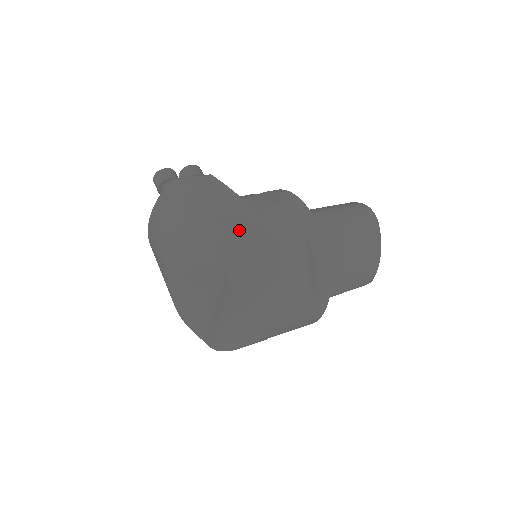
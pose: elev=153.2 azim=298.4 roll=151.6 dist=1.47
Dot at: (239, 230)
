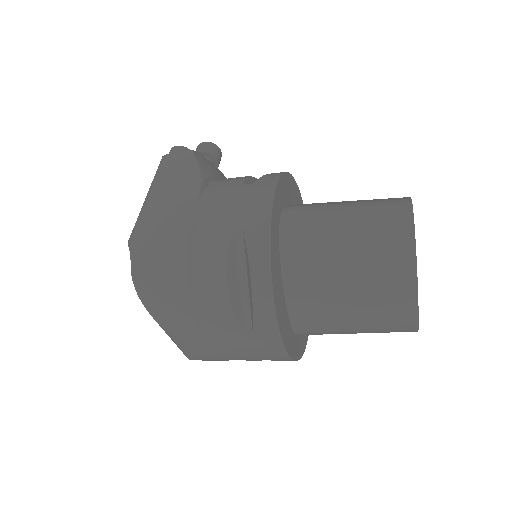
Dot at: (168, 213)
